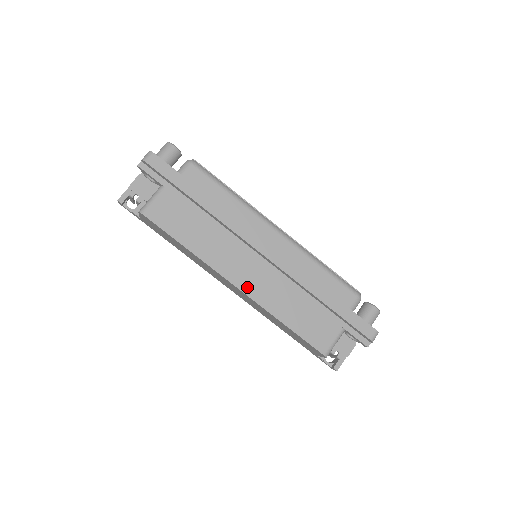
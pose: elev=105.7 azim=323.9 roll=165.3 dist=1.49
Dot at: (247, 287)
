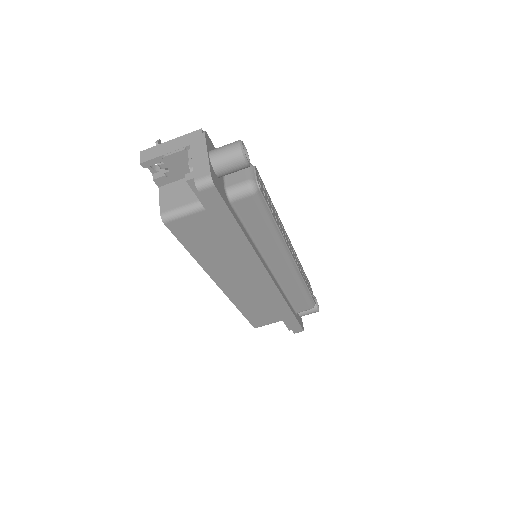
Dot at: (229, 289)
